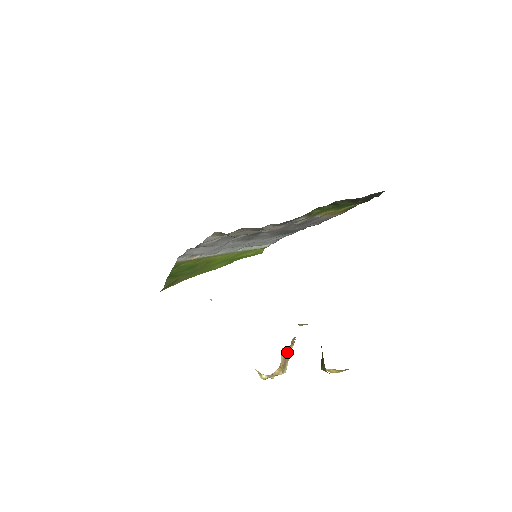
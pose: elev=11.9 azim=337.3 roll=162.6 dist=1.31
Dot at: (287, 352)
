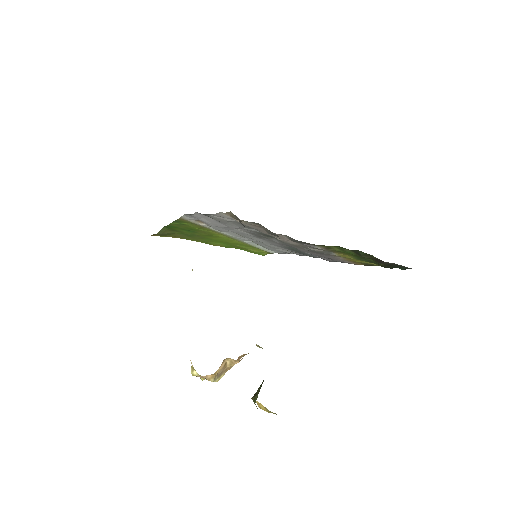
Dot at: (230, 364)
